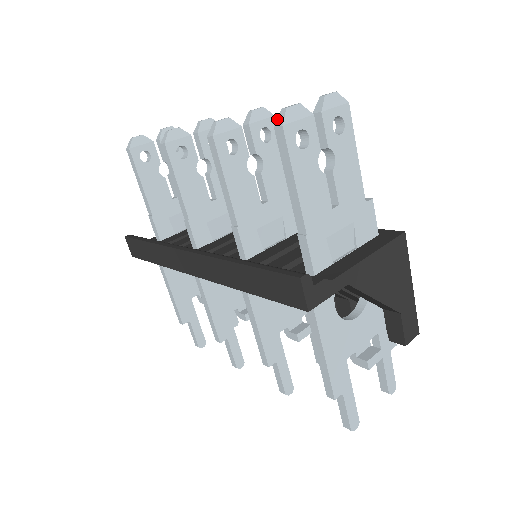
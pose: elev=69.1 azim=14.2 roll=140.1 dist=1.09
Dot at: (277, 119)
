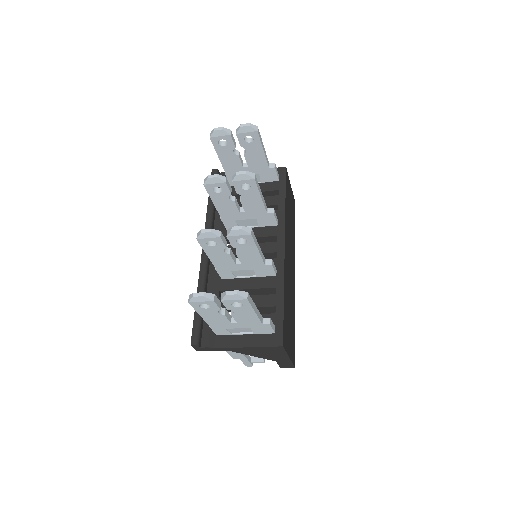
Dot at: (190, 295)
